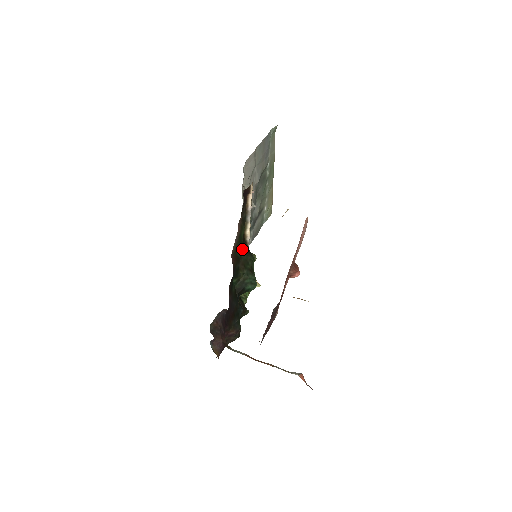
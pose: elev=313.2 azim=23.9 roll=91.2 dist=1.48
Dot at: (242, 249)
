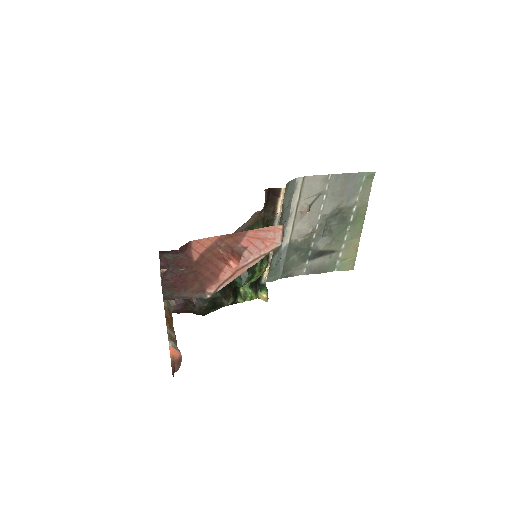
Dot at: occluded
